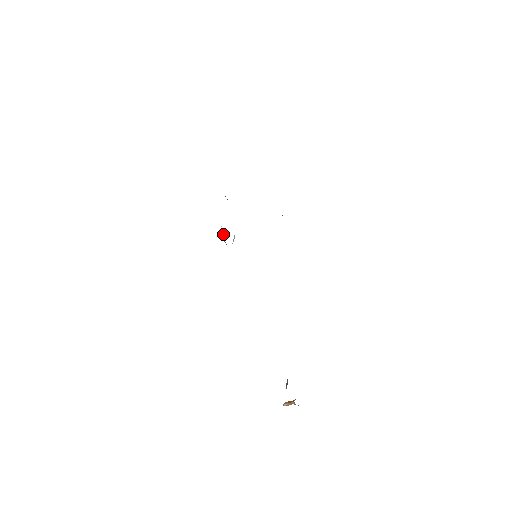
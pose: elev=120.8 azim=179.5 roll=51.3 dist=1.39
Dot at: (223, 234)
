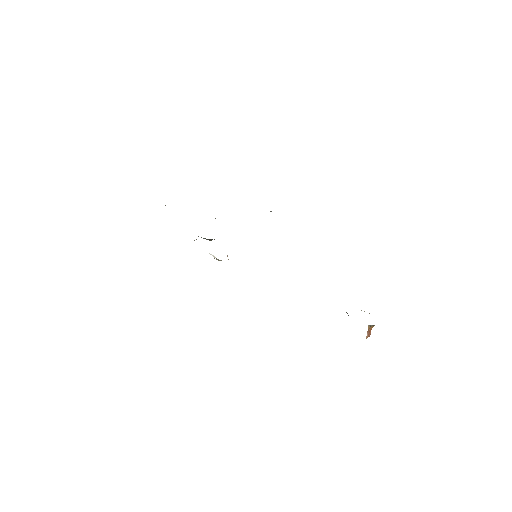
Dot at: occluded
